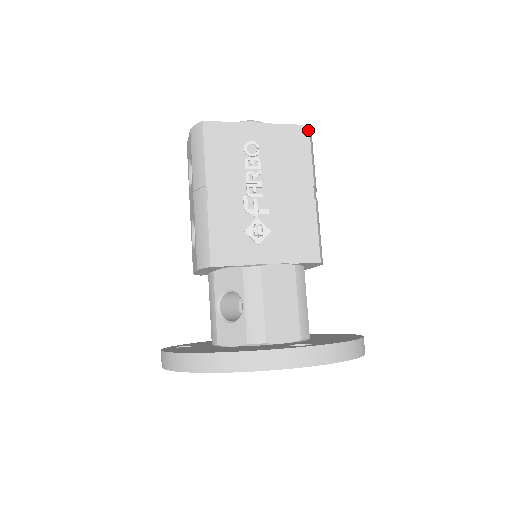
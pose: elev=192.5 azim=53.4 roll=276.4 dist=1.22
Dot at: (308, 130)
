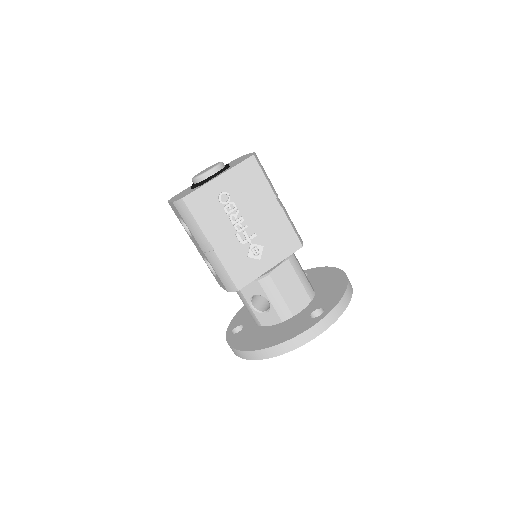
Dot at: (255, 159)
